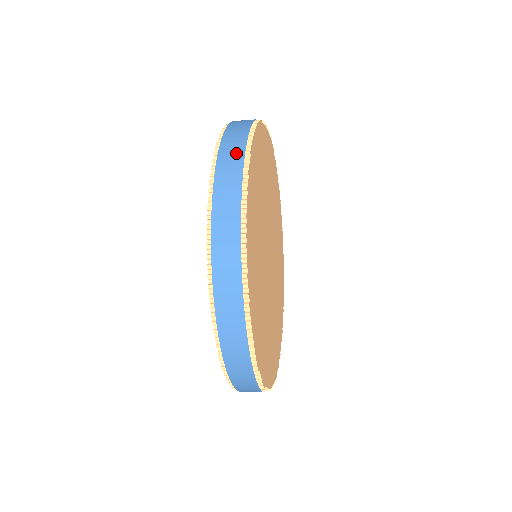
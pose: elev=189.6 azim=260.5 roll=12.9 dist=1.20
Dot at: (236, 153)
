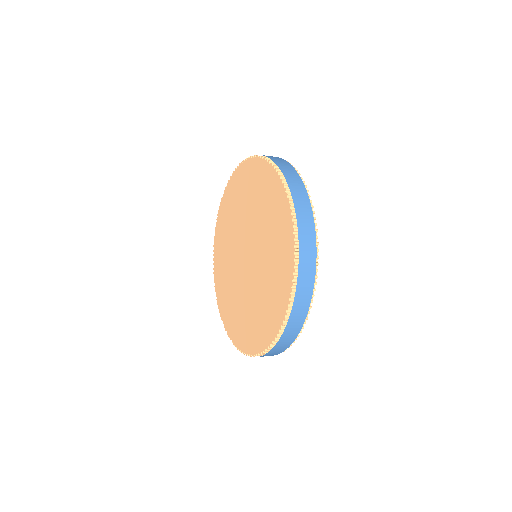
Dot at: (291, 170)
